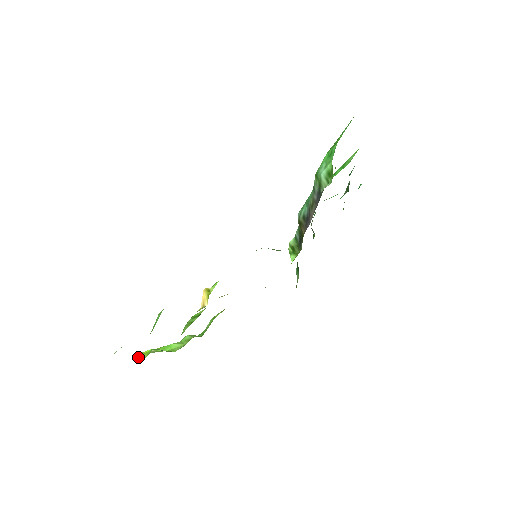
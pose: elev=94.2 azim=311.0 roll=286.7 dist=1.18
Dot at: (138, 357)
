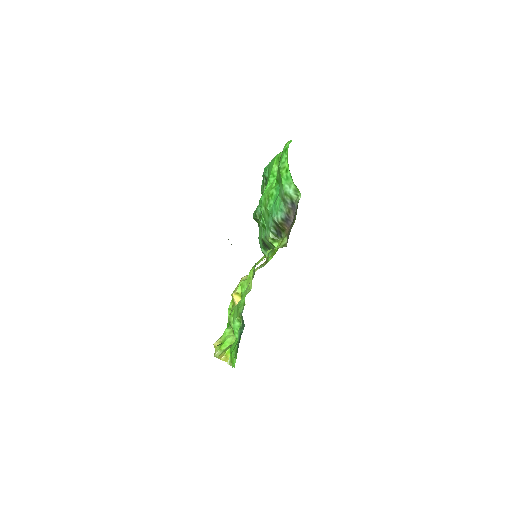
Dot at: (225, 359)
